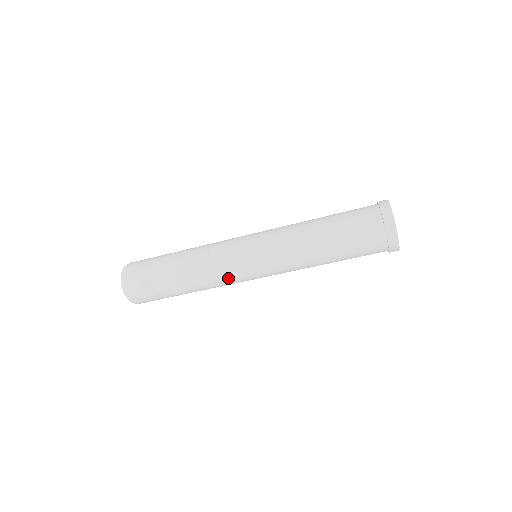
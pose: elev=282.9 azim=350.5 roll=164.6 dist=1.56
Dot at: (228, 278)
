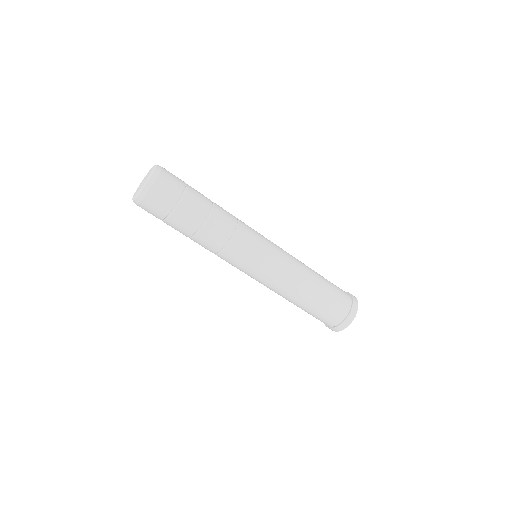
Dot at: (226, 260)
